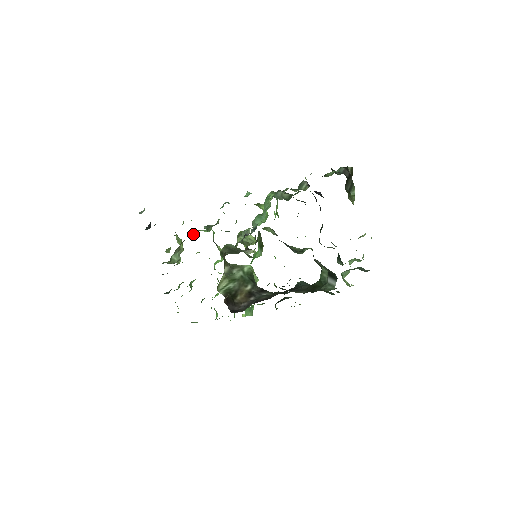
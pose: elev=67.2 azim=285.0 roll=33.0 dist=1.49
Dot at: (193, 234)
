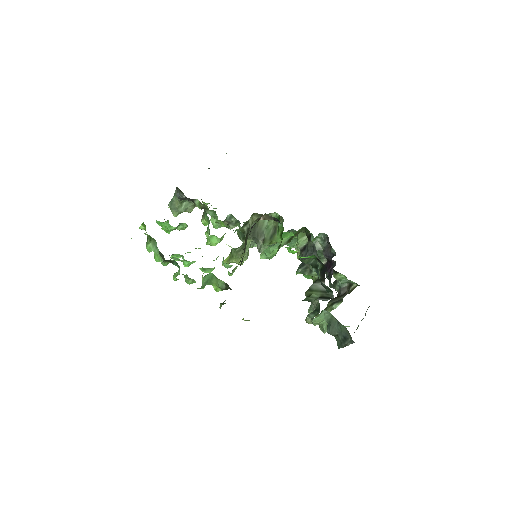
Dot at: (214, 211)
